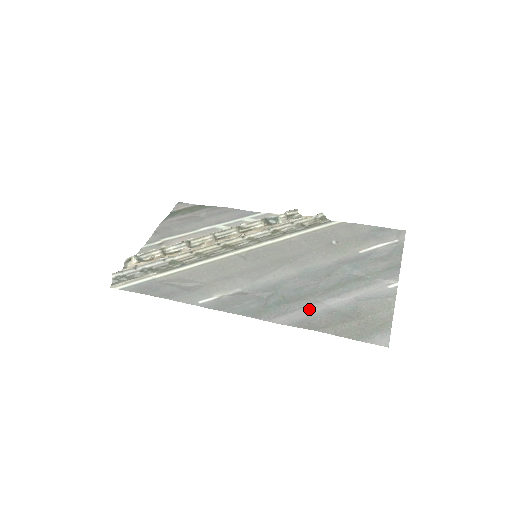
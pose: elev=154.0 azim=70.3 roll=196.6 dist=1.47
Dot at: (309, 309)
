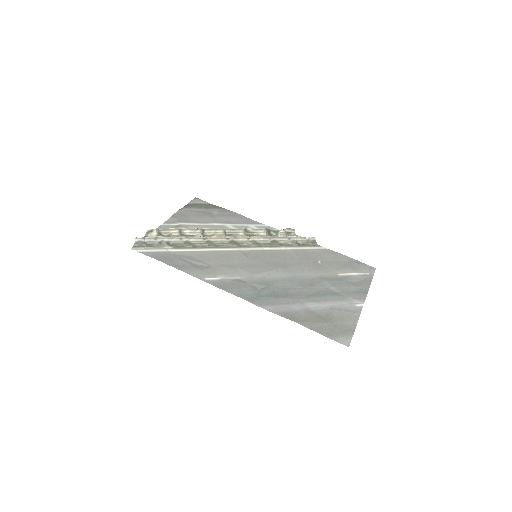
Dot at: (293, 306)
